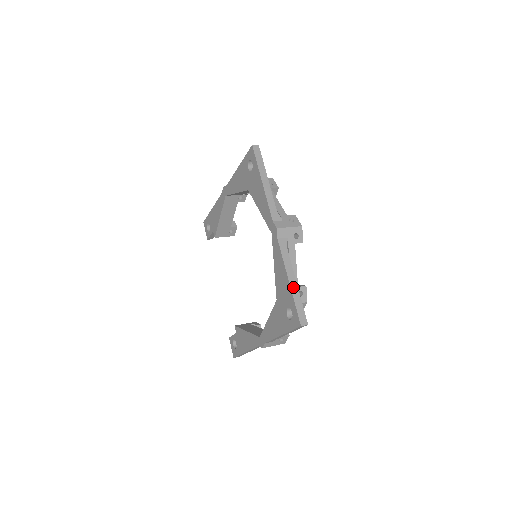
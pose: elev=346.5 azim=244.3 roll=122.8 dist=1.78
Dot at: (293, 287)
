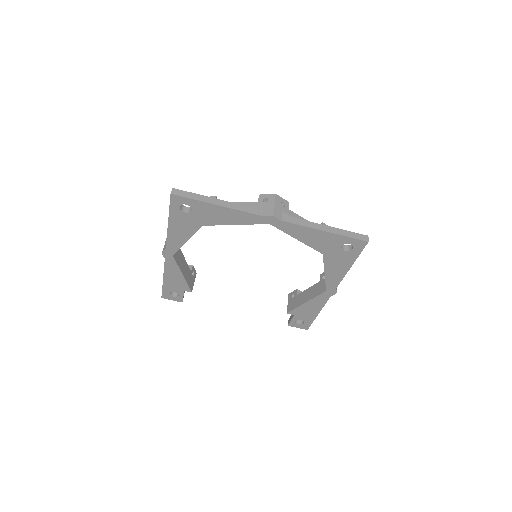
Dot at: (332, 231)
